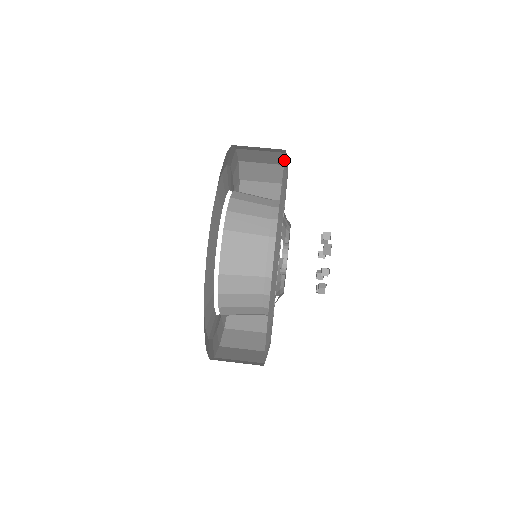
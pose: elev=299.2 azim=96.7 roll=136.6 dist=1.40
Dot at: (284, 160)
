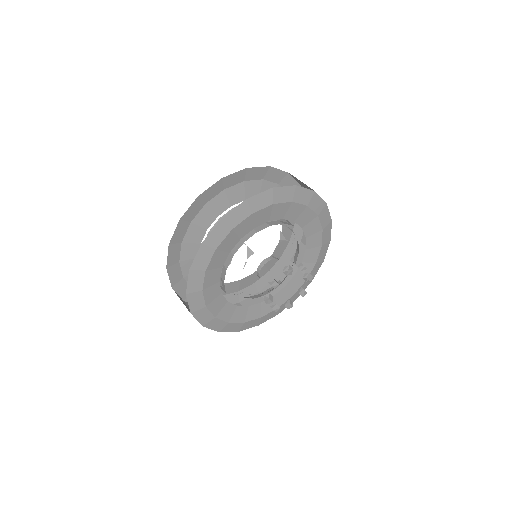
Dot at: (329, 213)
